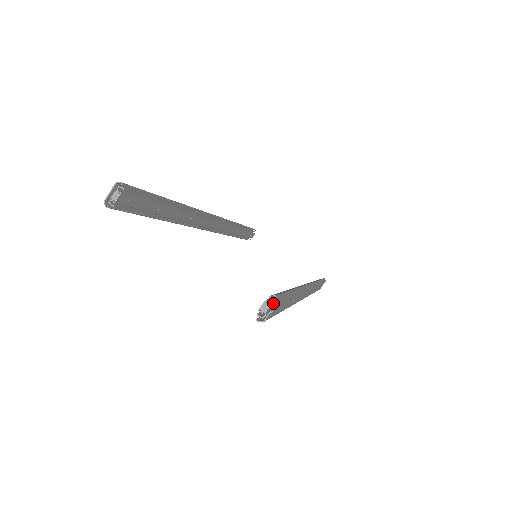
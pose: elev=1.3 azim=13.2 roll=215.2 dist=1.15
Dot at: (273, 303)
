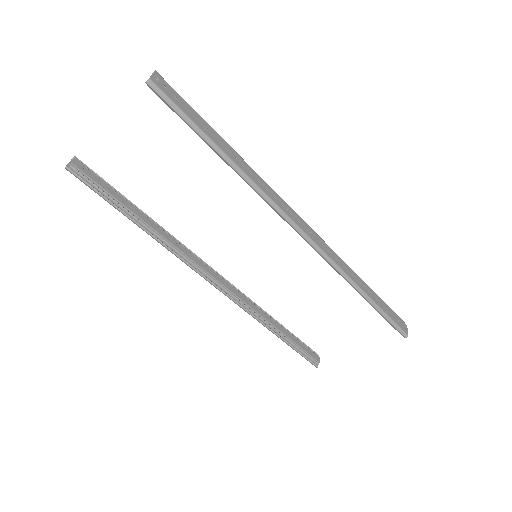
Dot at: (155, 76)
